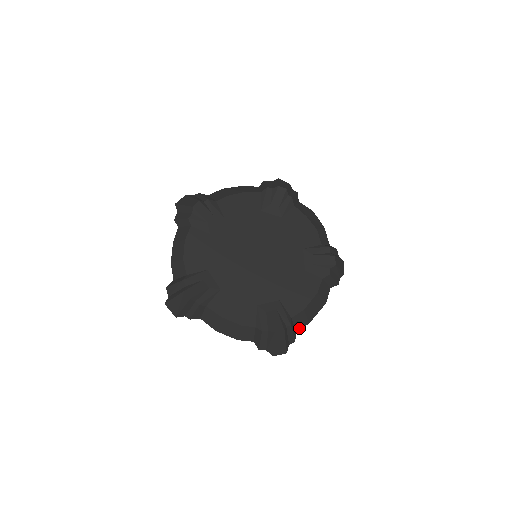
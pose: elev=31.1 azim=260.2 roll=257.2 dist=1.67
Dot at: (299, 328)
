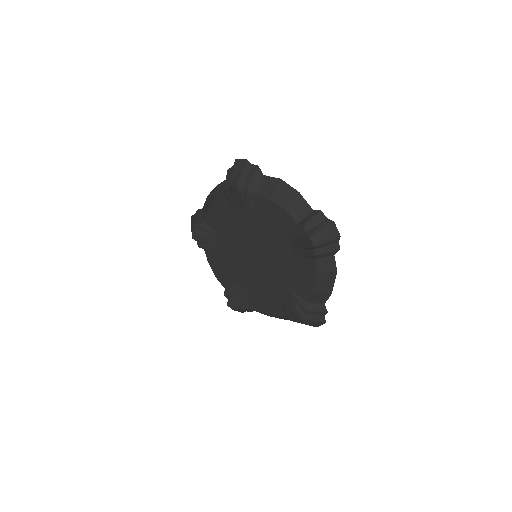
Dot at: (325, 301)
